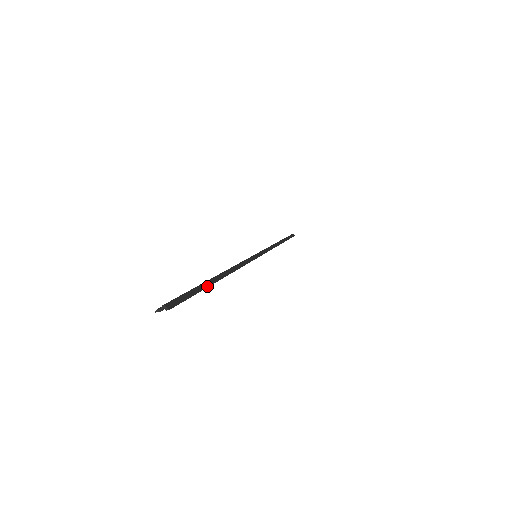
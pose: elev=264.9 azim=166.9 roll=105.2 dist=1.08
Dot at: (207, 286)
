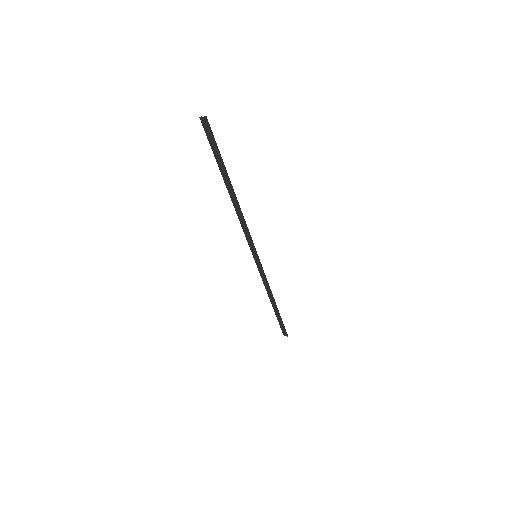
Dot at: (225, 168)
